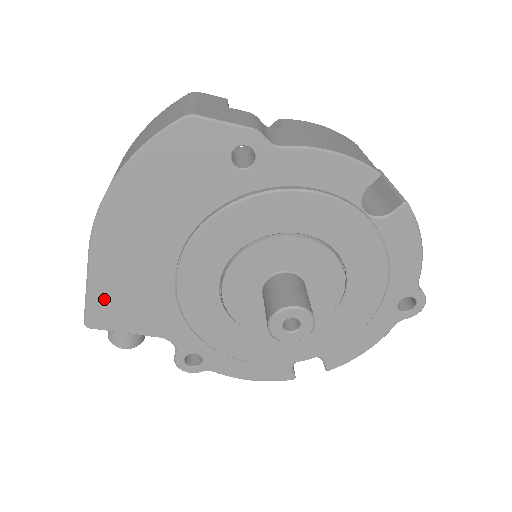
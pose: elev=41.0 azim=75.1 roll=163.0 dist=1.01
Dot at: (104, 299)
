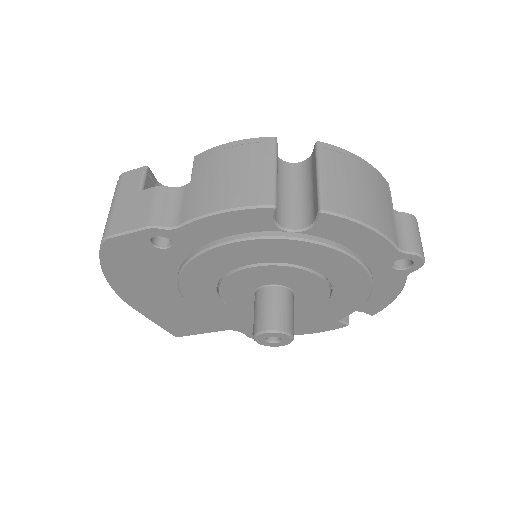
Dot at: (170, 325)
